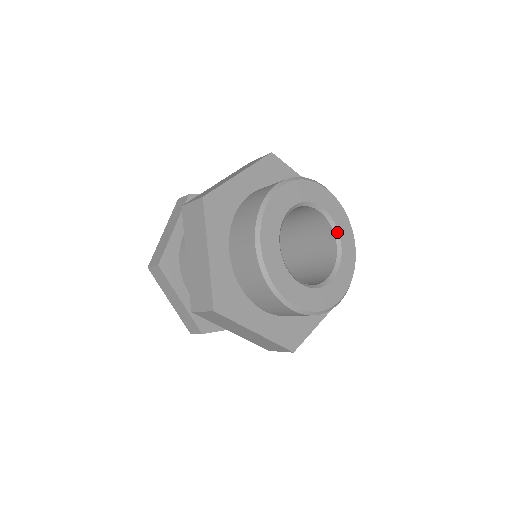
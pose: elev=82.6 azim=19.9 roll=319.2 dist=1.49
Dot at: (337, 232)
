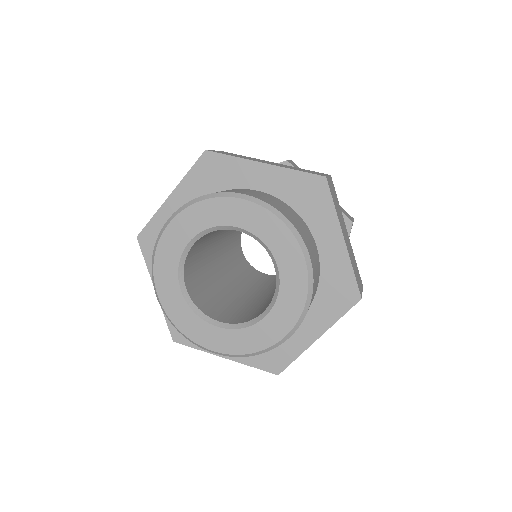
Dot at: (274, 302)
